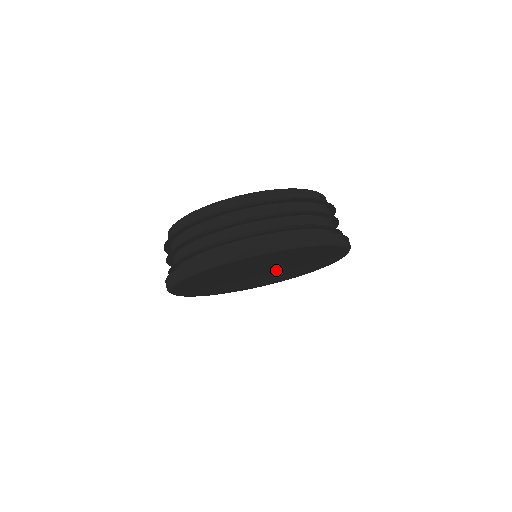
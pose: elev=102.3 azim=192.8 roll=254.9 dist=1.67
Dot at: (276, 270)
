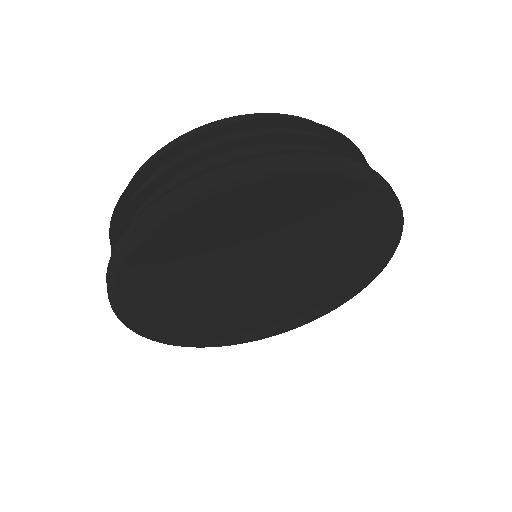
Dot at: (278, 264)
